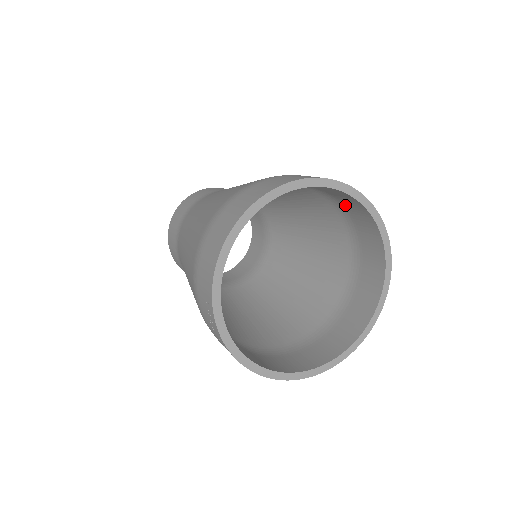
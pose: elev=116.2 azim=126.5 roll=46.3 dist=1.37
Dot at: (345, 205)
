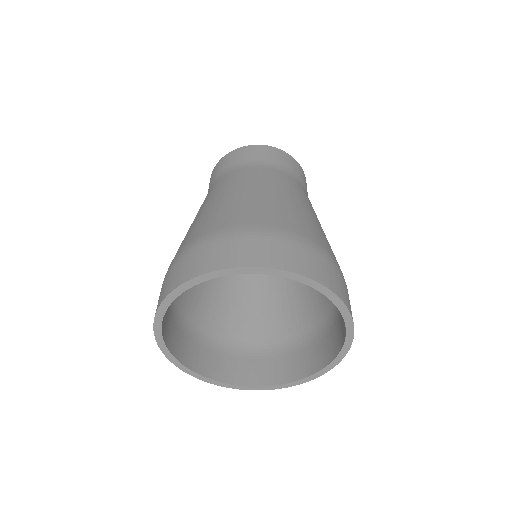
Dot at: occluded
